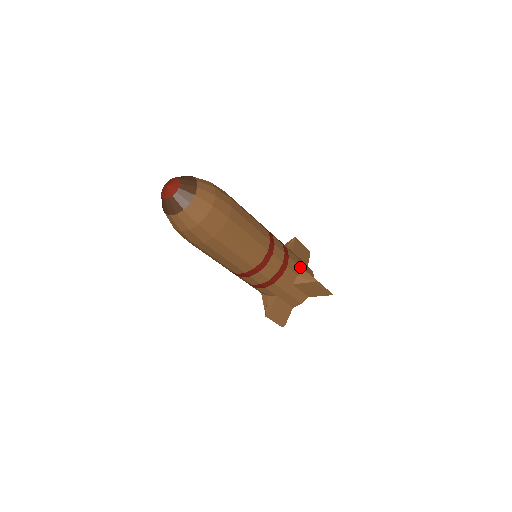
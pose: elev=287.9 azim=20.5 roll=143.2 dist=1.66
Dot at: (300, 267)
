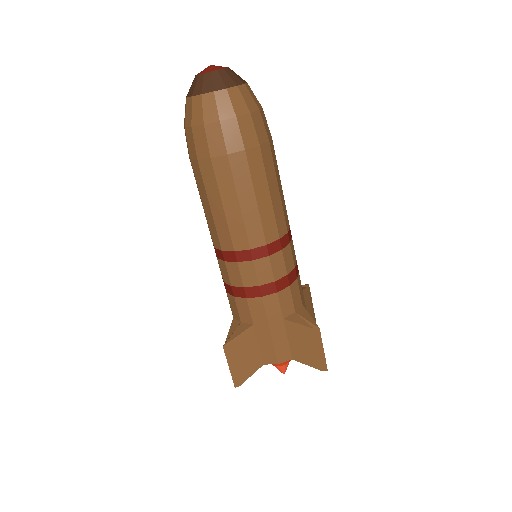
Dot at: (303, 306)
